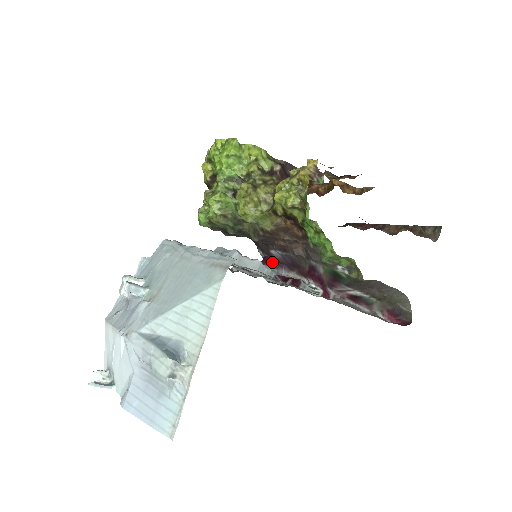
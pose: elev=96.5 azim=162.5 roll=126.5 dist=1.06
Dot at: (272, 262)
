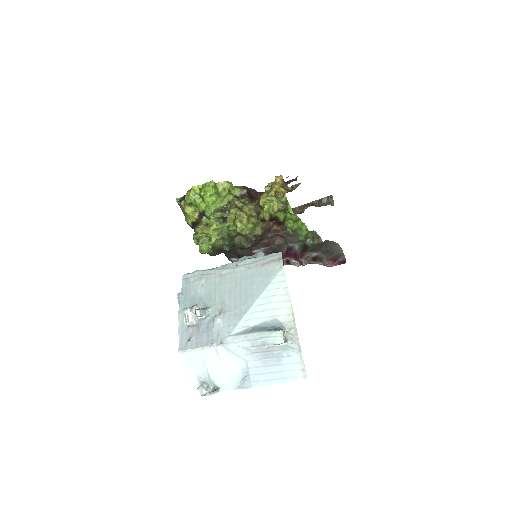
Dot at: occluded
